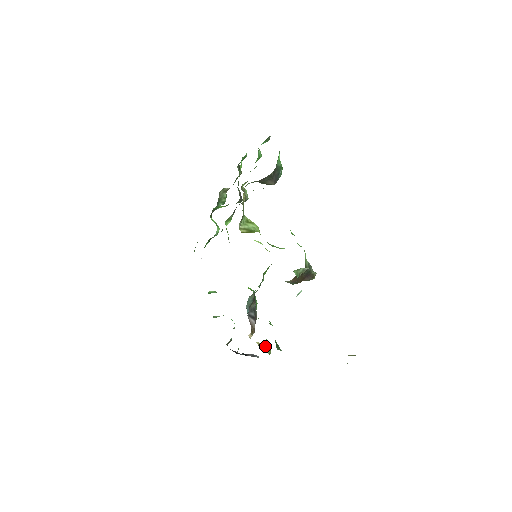
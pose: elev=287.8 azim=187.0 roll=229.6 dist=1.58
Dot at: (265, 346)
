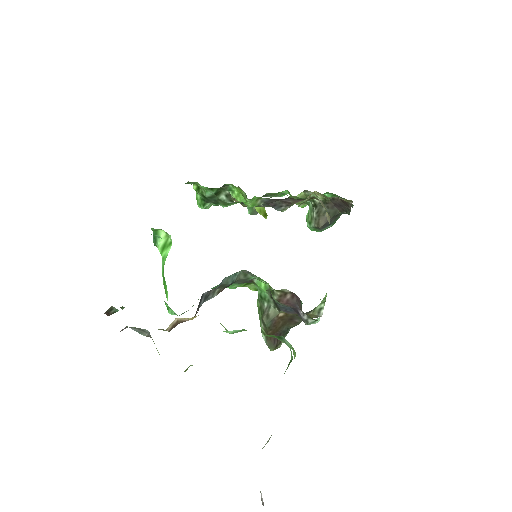
Dot at: occluded
